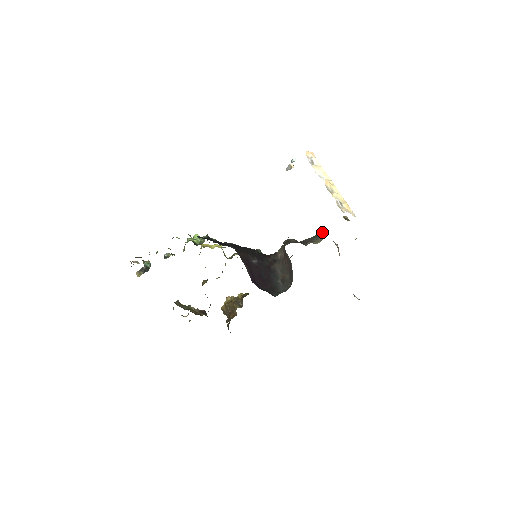
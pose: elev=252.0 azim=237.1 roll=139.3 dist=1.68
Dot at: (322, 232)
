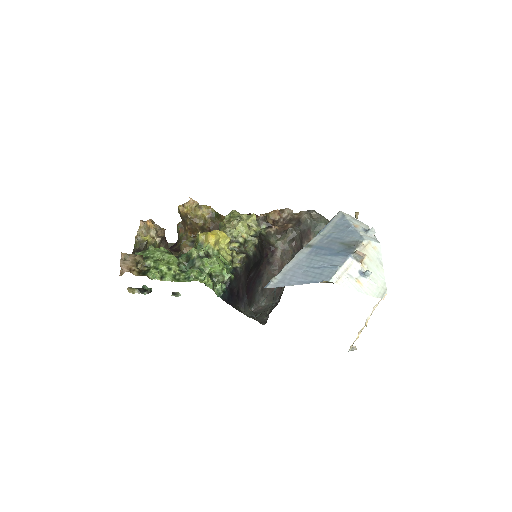
Dot at: occluded
